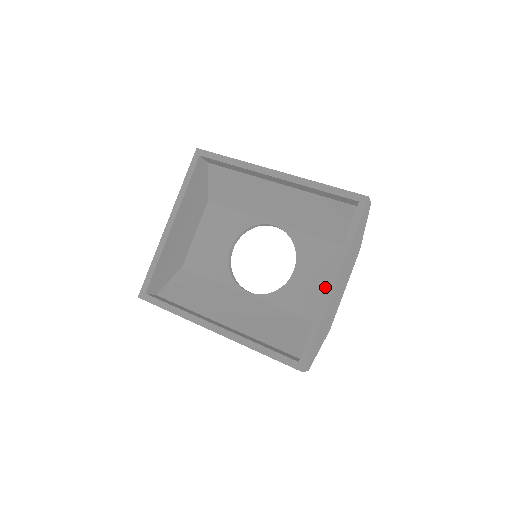
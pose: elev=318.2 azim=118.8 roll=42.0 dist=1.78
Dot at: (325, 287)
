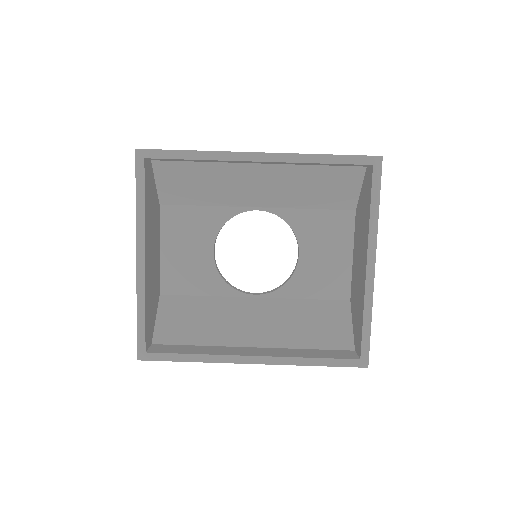
Dot at: (340, 261)
